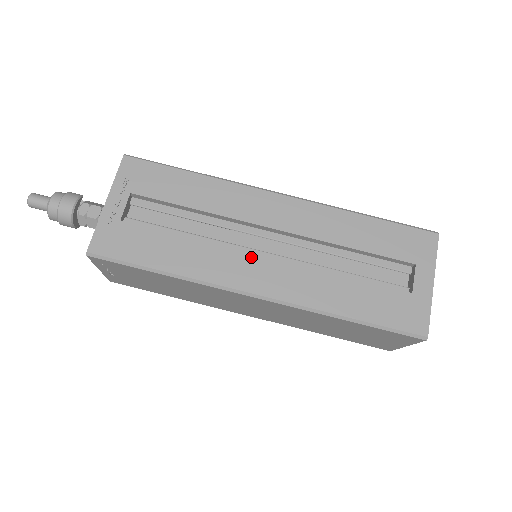
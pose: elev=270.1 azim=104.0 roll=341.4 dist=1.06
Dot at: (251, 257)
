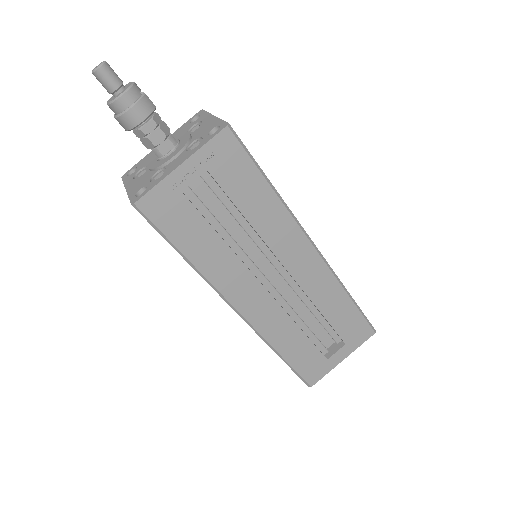
Dot at: (256, 284)
